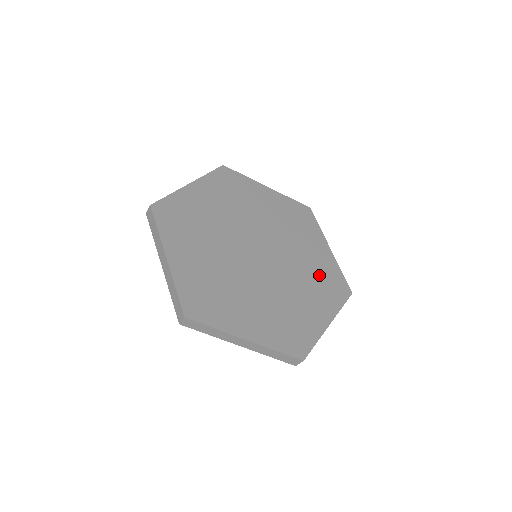
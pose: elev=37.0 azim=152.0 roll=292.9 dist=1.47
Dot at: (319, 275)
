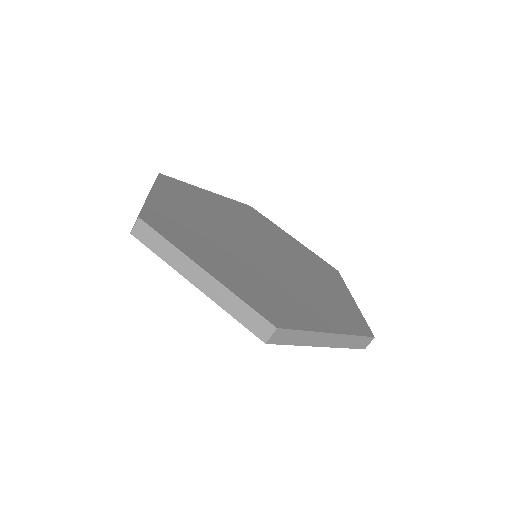
Dot at: (331, 301)
